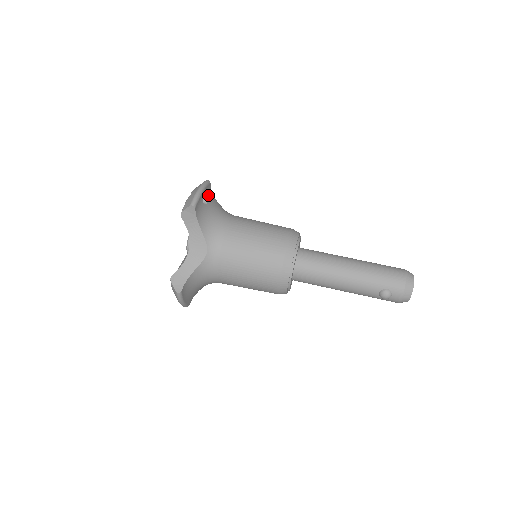
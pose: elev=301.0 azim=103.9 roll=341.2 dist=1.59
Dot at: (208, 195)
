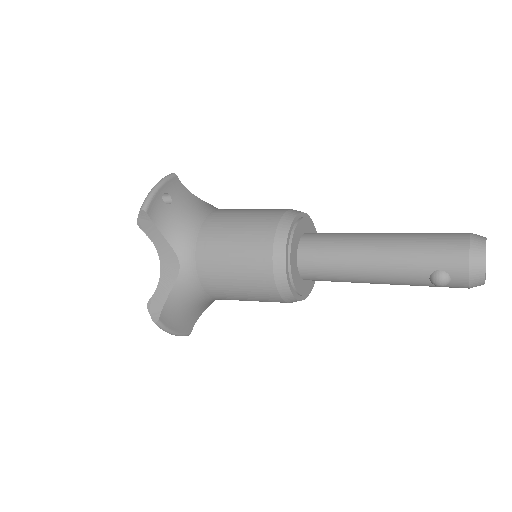
Dot at: (174, 191)
